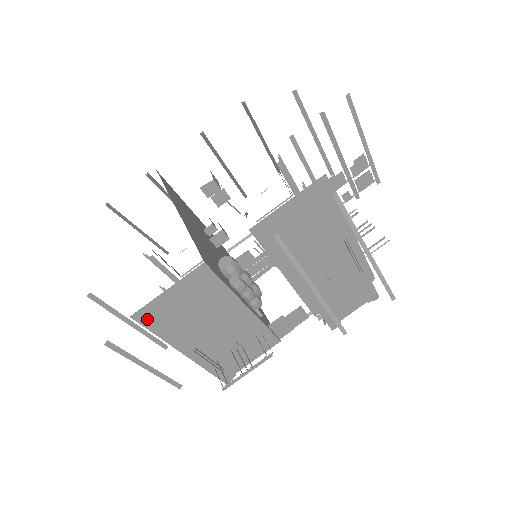
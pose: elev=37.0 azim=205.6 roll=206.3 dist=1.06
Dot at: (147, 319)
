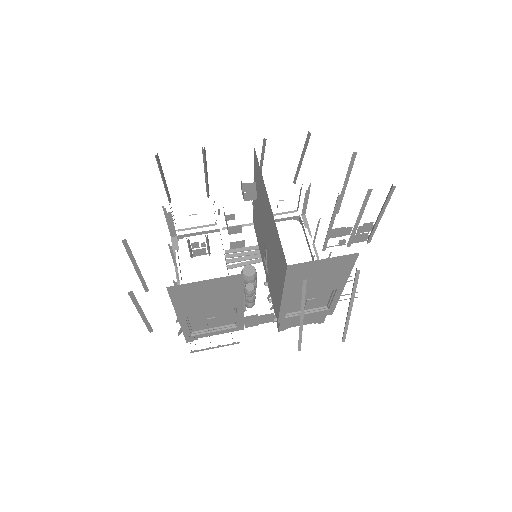
Dot at: (176, 292)
